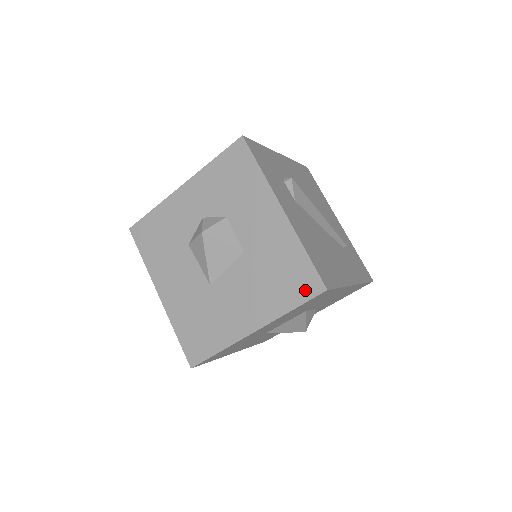
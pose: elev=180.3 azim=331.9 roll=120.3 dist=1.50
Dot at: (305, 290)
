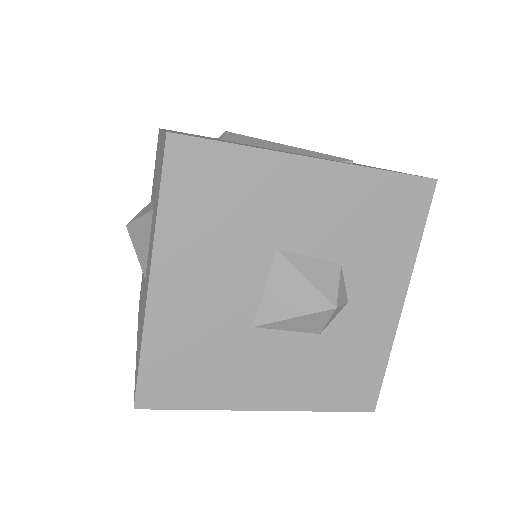
Dot at: (161, 165)
